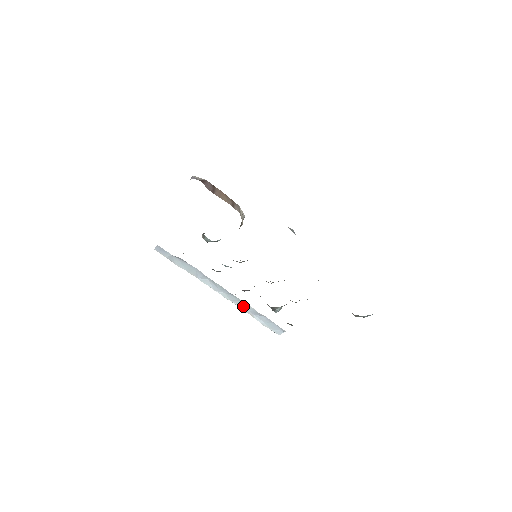
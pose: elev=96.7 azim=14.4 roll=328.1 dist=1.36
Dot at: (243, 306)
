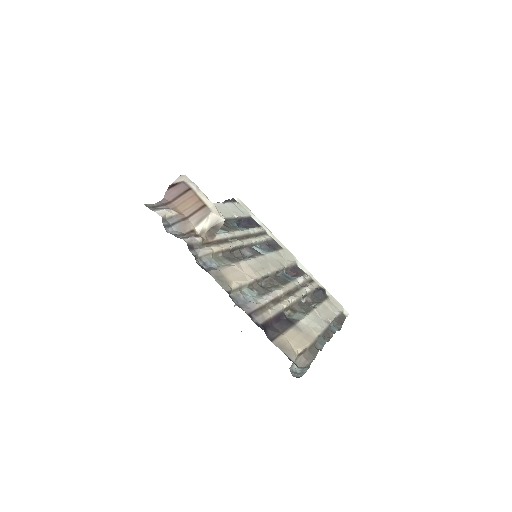
Dot at: occluded
